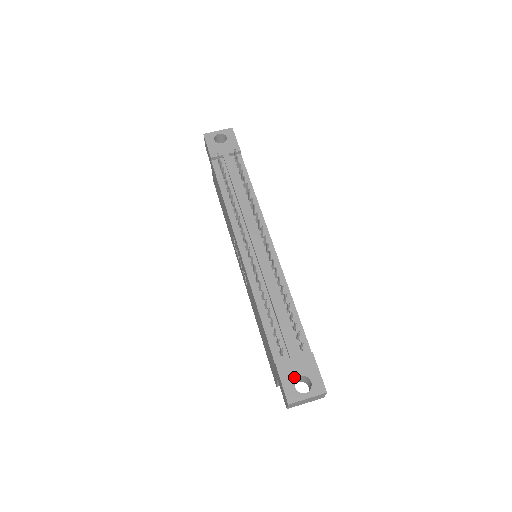
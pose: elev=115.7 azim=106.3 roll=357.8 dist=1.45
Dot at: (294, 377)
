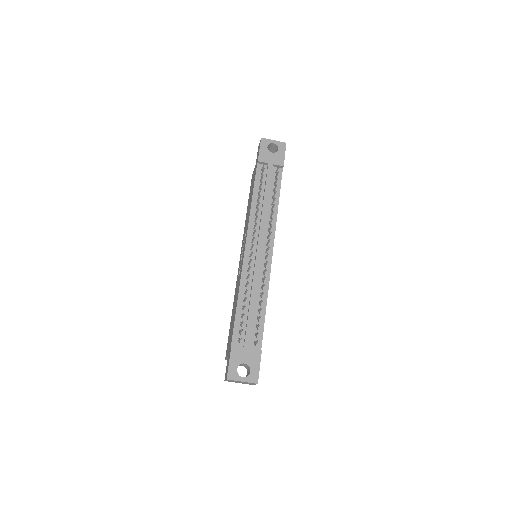
Dot at: (240, 362)
